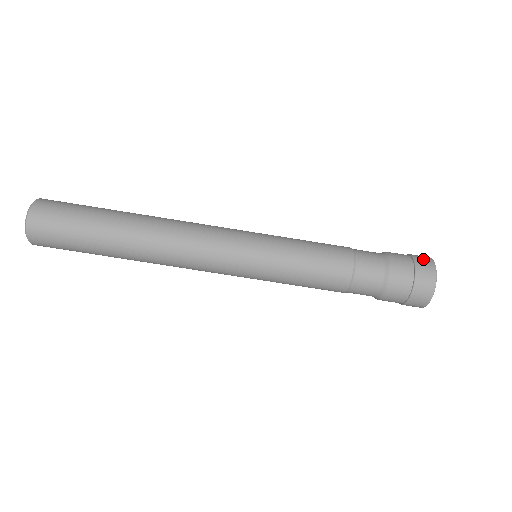
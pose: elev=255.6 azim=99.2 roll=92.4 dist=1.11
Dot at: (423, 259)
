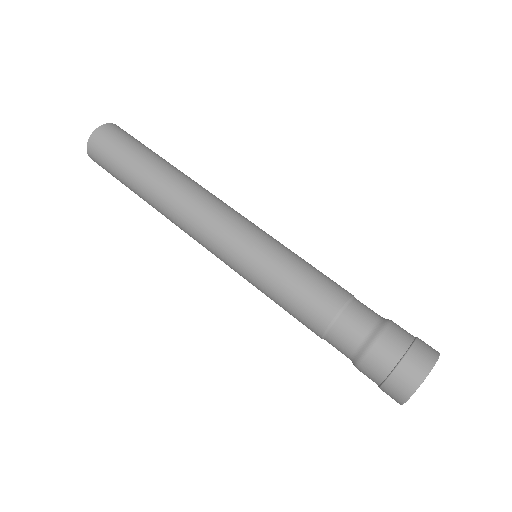
Dot at: (428, 345)
